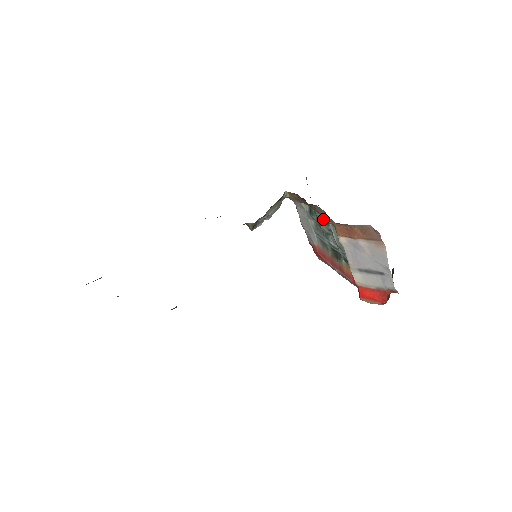
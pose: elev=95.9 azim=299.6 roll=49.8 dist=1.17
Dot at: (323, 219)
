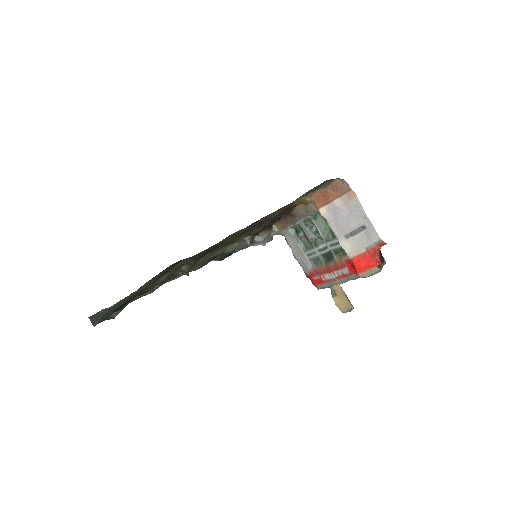
Dot at: (307, 225)
